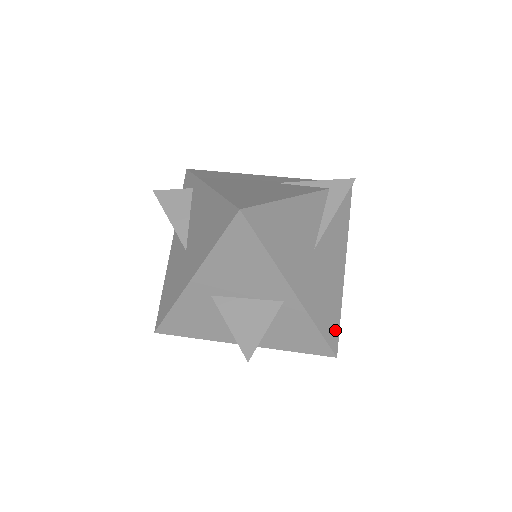
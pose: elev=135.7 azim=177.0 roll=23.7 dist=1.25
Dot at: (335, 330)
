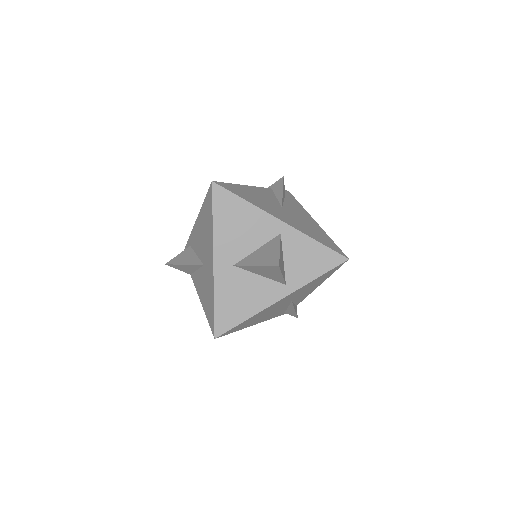
Dot at: (334, 246)
